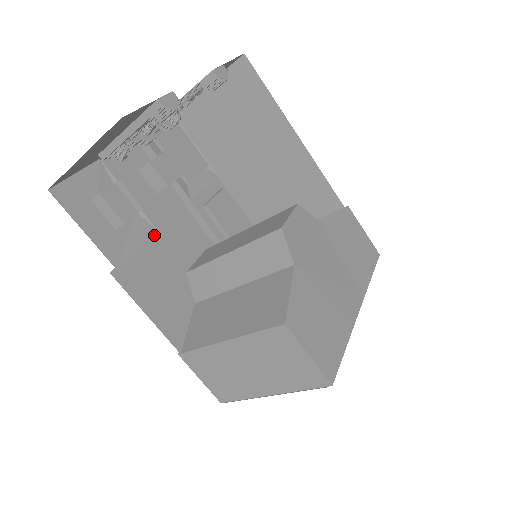
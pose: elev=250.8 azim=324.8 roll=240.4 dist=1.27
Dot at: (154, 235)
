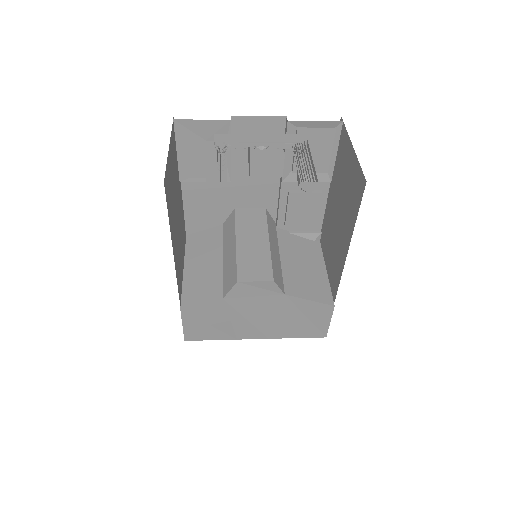
Dot at: (234, 178)
